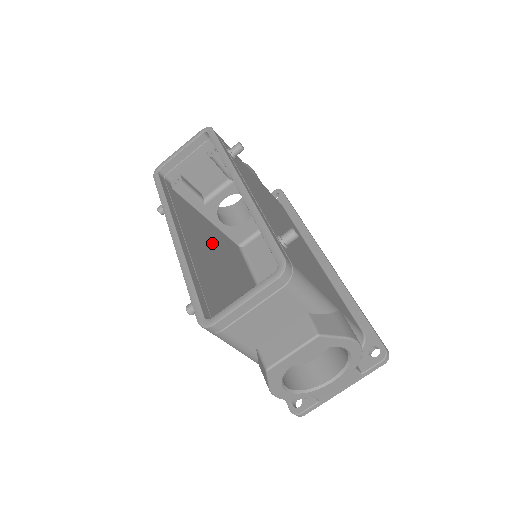
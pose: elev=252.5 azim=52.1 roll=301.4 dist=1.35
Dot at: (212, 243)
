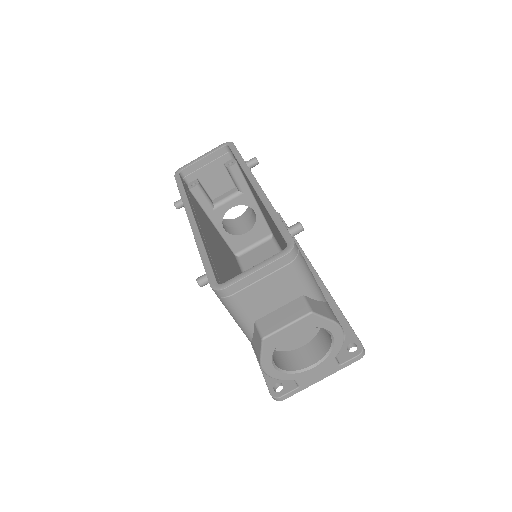
Dot at: (217, 241)
